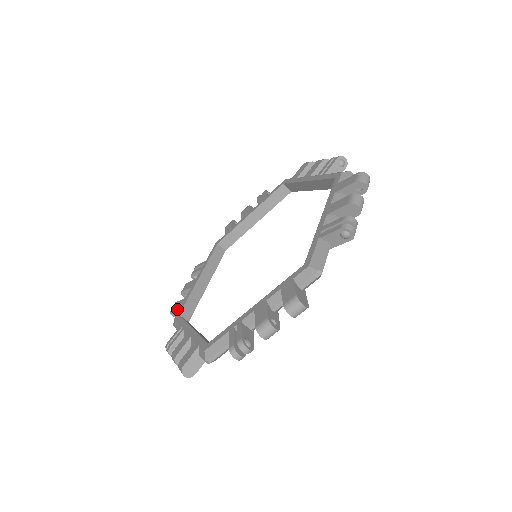
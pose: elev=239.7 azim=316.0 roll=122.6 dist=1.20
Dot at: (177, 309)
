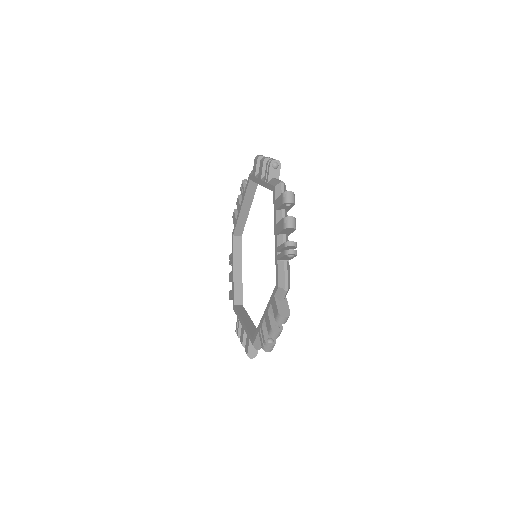
Dot at: (232, 298)
